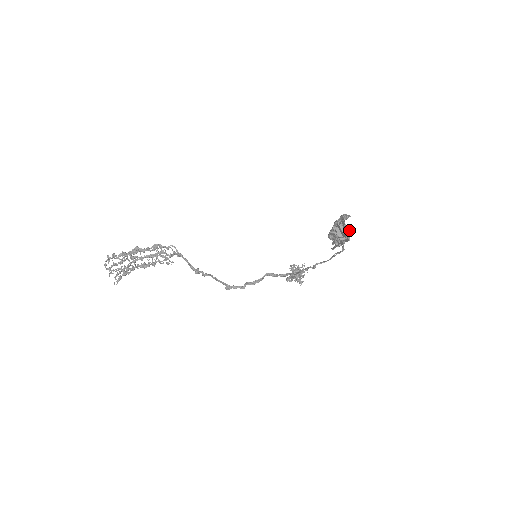
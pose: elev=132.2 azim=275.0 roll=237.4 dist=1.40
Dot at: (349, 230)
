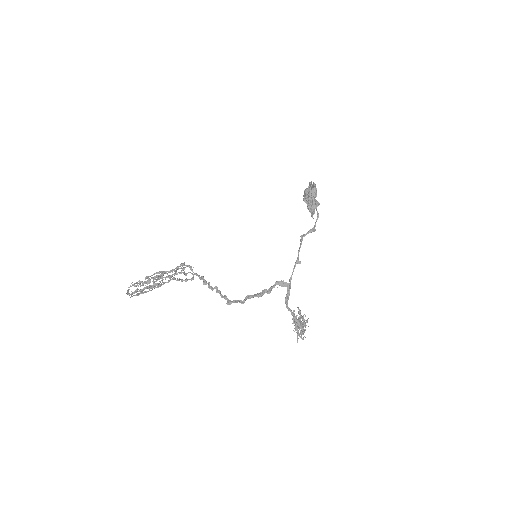
Dot at: (314, 183)
